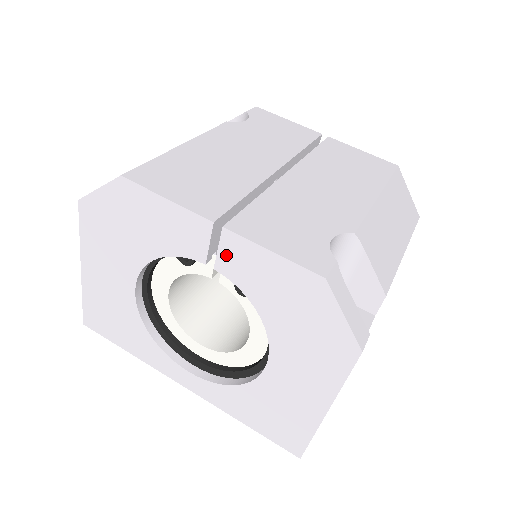
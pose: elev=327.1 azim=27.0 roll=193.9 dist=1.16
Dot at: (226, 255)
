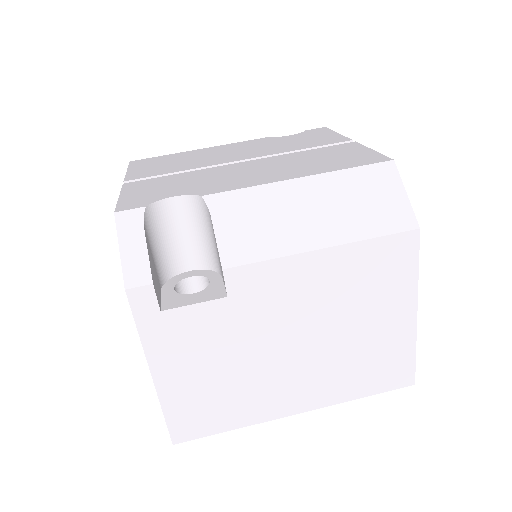
Dot at: occluded
